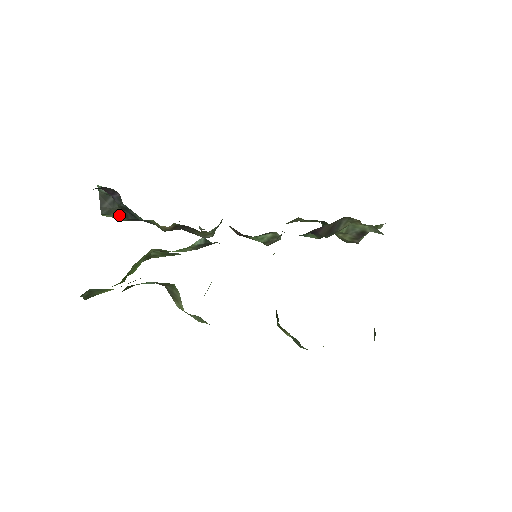
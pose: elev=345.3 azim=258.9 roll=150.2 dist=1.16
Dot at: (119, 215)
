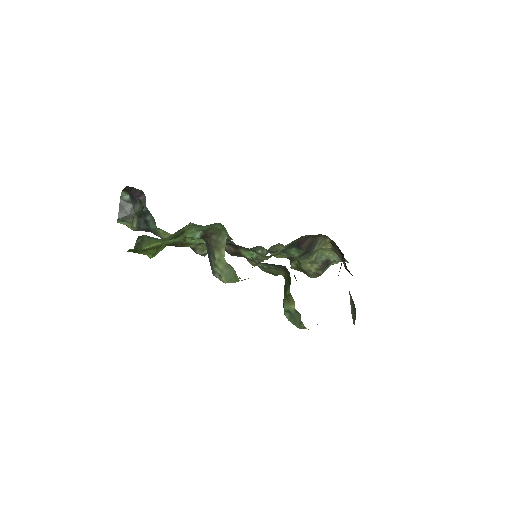
Dot at: (132, 223)
